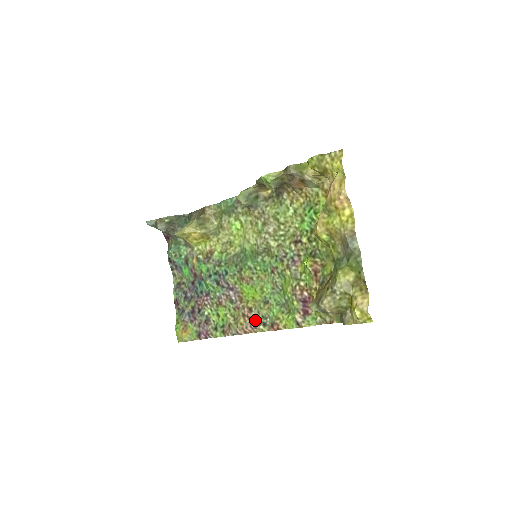
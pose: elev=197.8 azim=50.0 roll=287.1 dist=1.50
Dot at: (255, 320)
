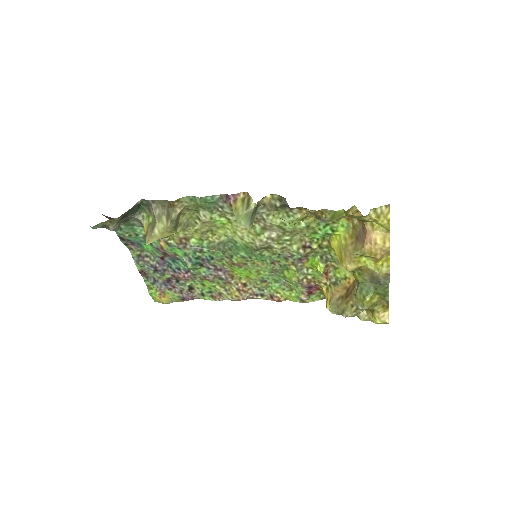
Dot at: (251, 293)
